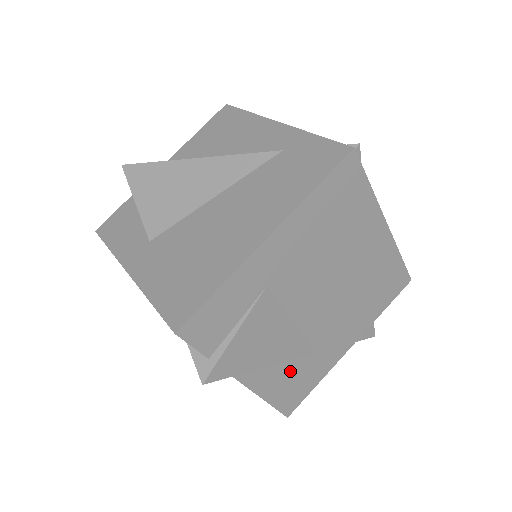
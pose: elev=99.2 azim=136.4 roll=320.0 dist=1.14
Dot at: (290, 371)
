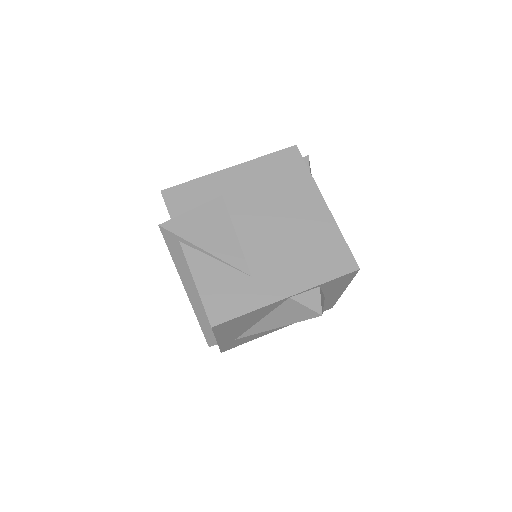
Dot at: (224, 276)
